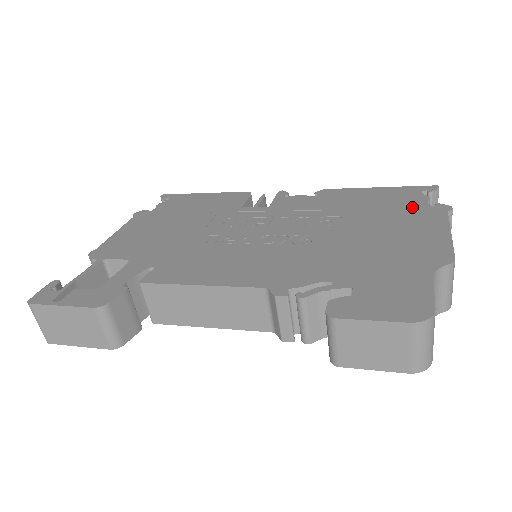
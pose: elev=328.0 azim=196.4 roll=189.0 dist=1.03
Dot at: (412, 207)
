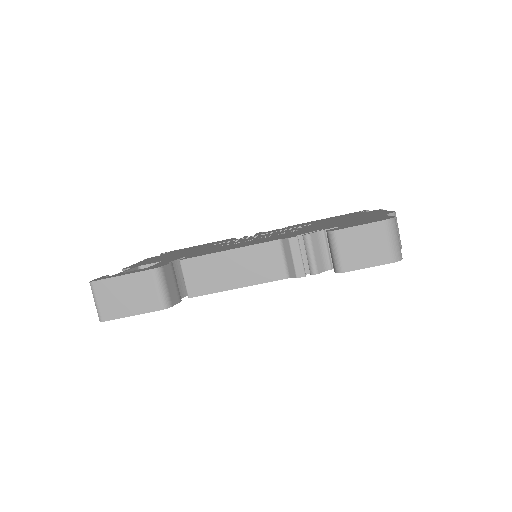
Dot at: (356, 214)
